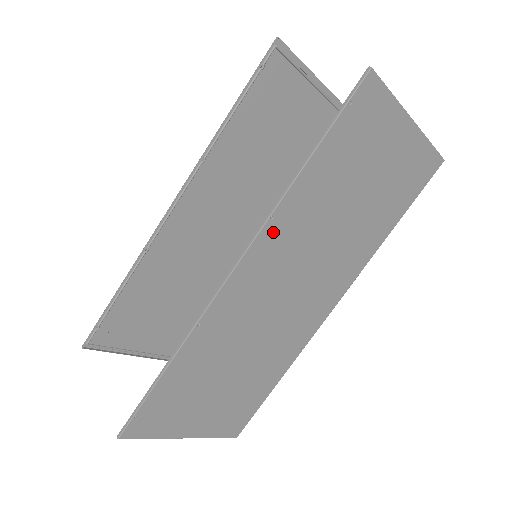
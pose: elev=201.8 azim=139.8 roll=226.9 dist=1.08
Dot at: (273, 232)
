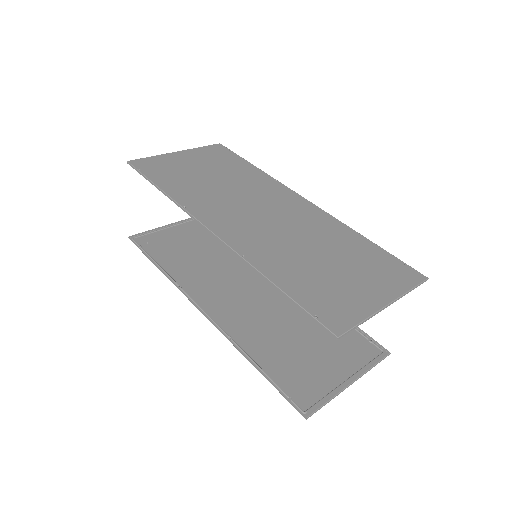
Dot at: (231, 330)
